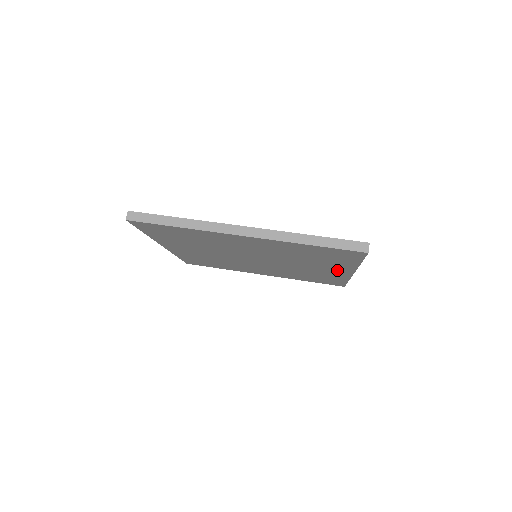
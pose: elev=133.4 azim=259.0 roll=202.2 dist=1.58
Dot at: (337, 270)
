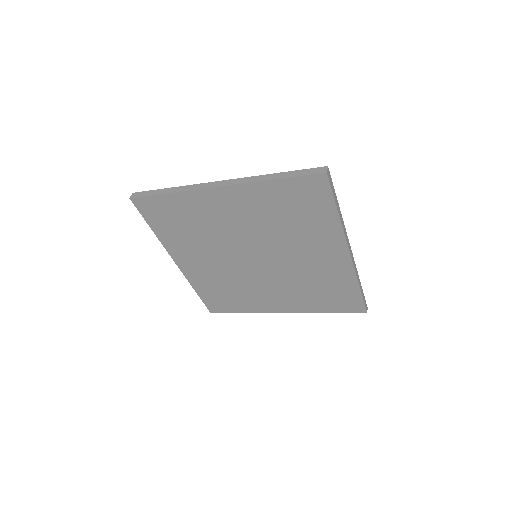
Dot at: (332, 251)
